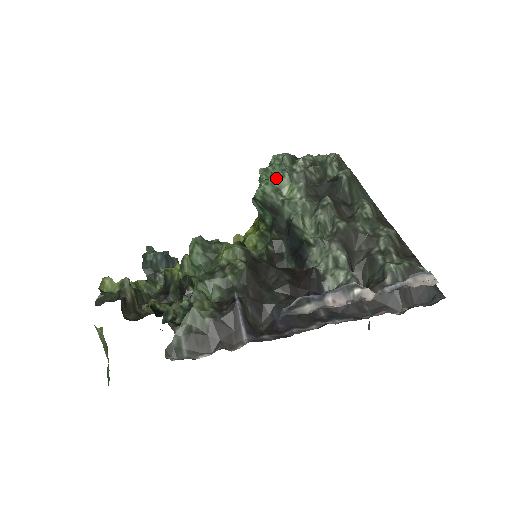
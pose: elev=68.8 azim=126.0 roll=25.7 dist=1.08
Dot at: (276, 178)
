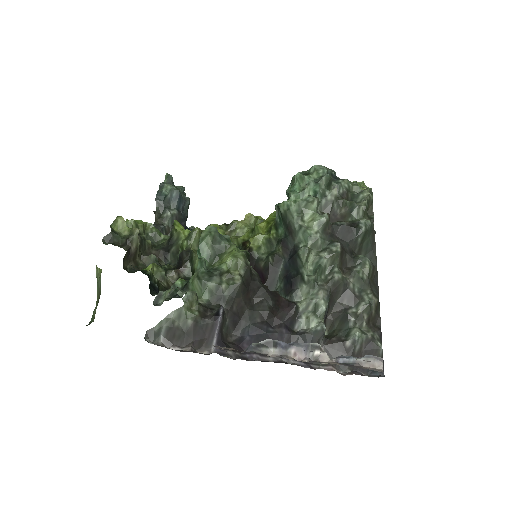
Dot at: (305, 201)
